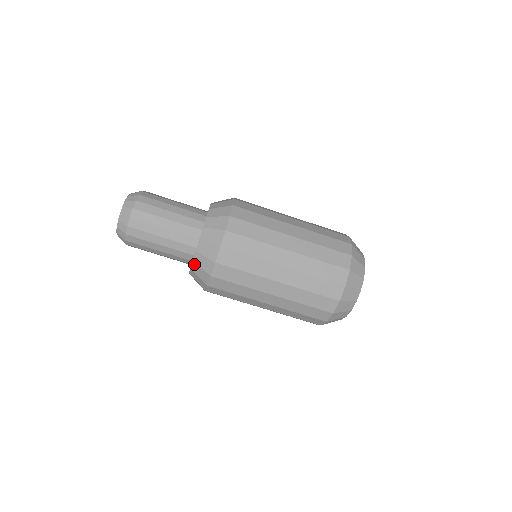
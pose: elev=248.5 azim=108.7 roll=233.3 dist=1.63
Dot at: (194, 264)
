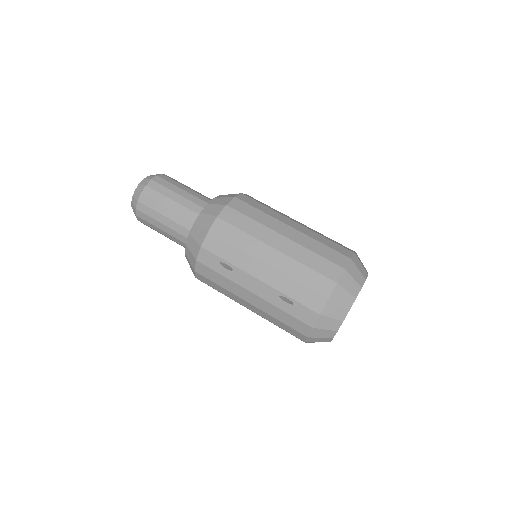
Dot at: (201, 214)
